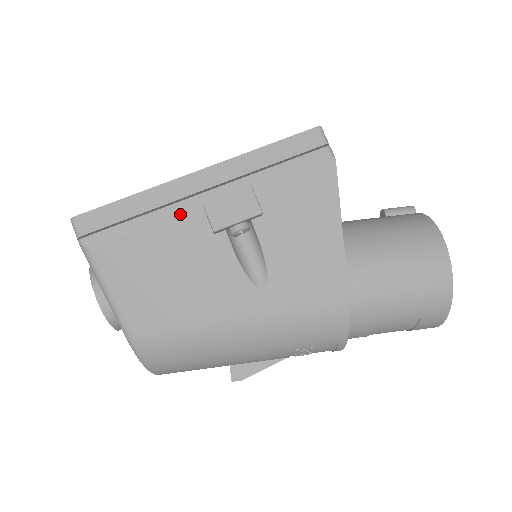
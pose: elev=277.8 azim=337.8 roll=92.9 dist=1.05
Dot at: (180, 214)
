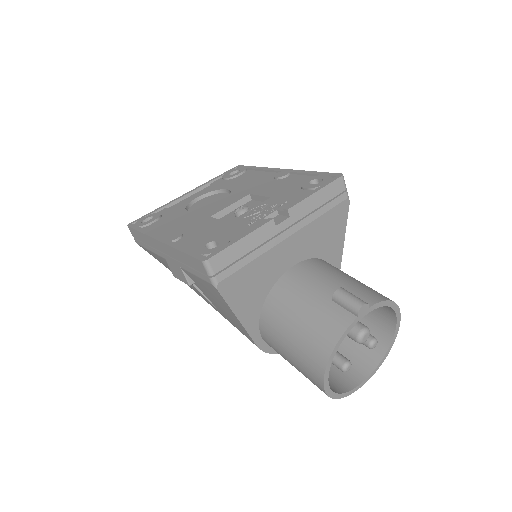
Dot at: (160, 256)
